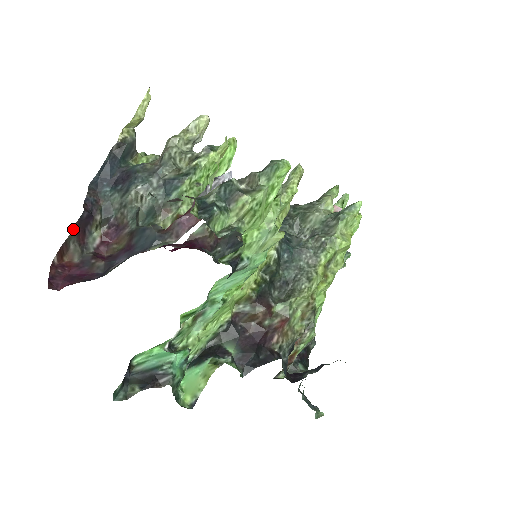
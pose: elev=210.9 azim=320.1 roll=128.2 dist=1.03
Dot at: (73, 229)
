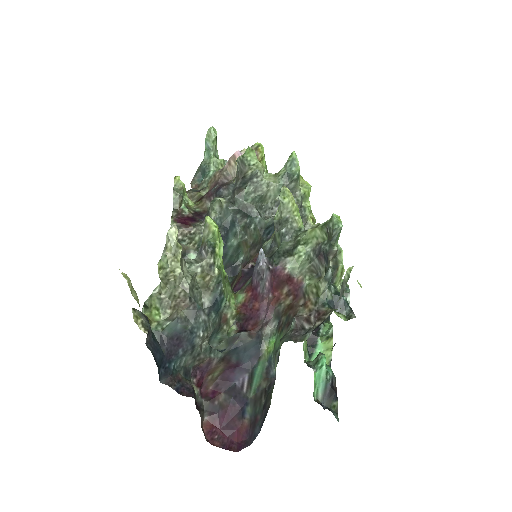
Dot at: occluded
